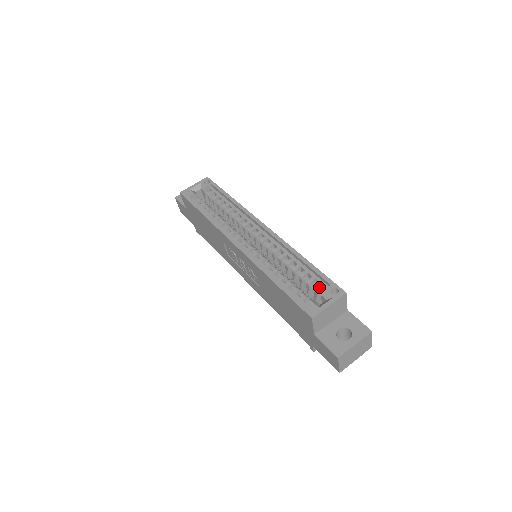
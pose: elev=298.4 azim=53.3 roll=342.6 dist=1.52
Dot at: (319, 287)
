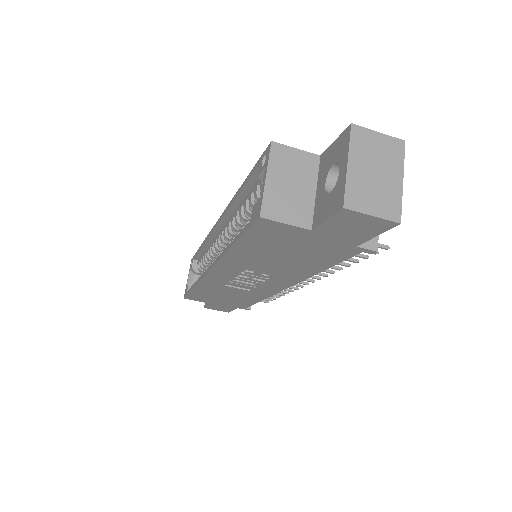
Dot at: (261, 184)
